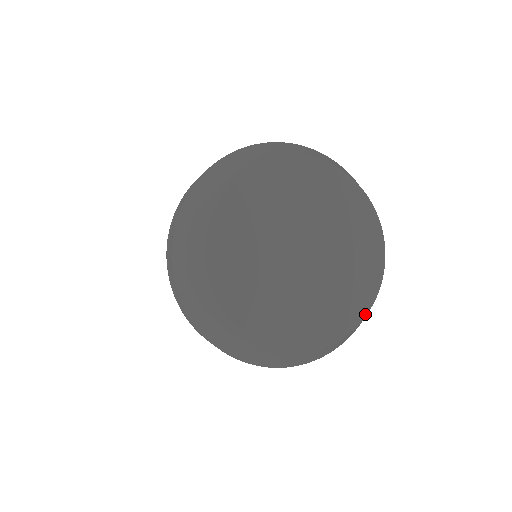
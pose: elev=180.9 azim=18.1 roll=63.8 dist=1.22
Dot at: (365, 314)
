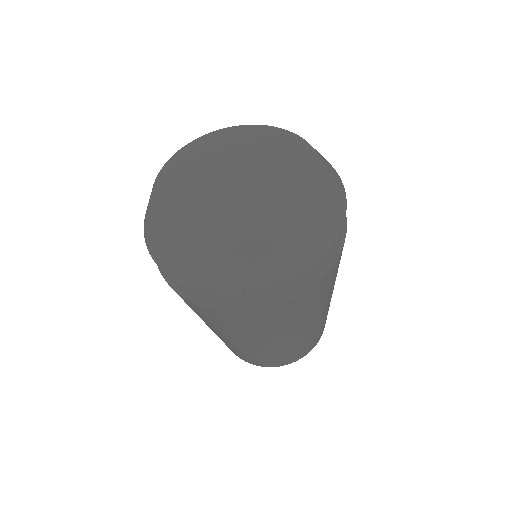
Dot at: (315, 200)
